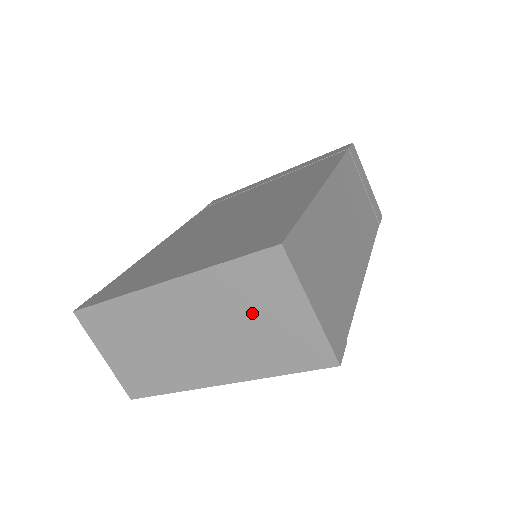
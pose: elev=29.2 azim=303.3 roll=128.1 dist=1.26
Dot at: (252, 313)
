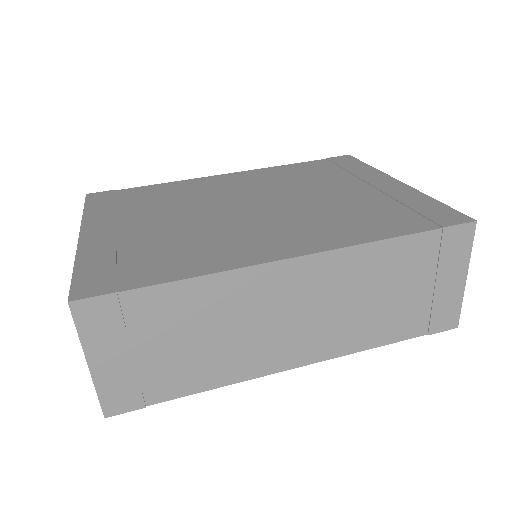
Dot at: occluded
